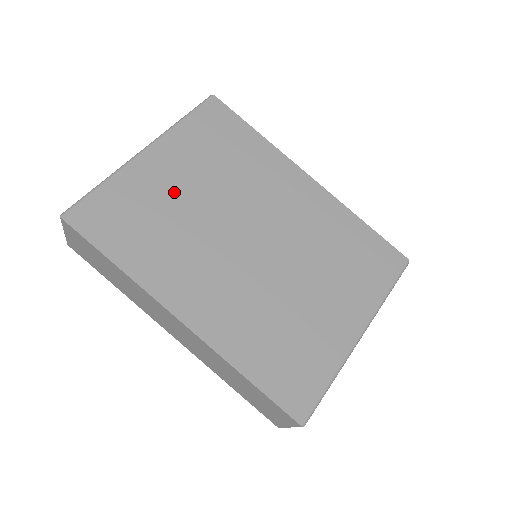
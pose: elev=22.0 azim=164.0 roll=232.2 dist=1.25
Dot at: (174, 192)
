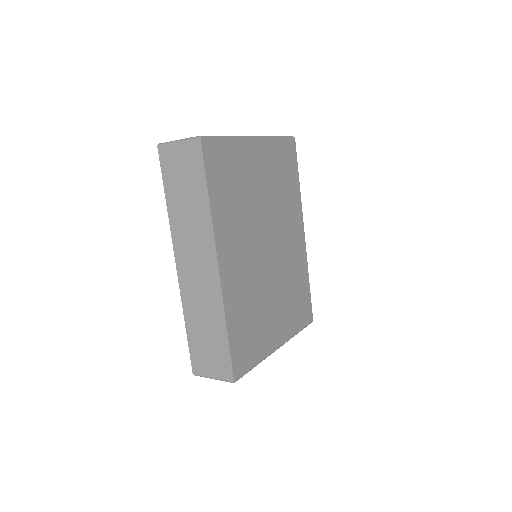
Dot at: (253, 180)
